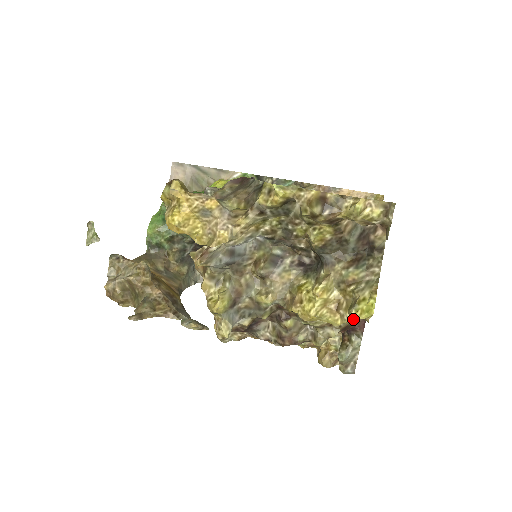
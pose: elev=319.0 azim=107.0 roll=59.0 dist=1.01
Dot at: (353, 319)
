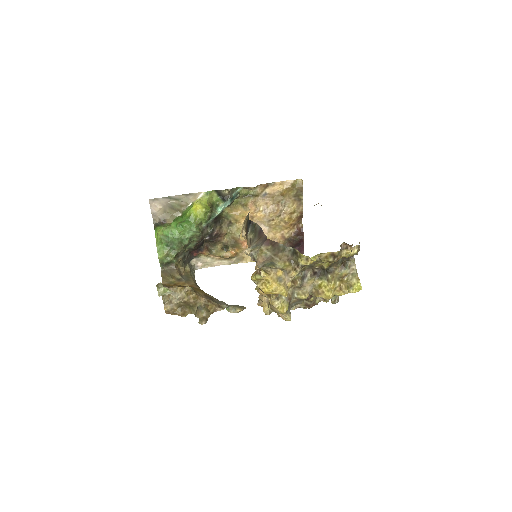
Dot at: occluded
